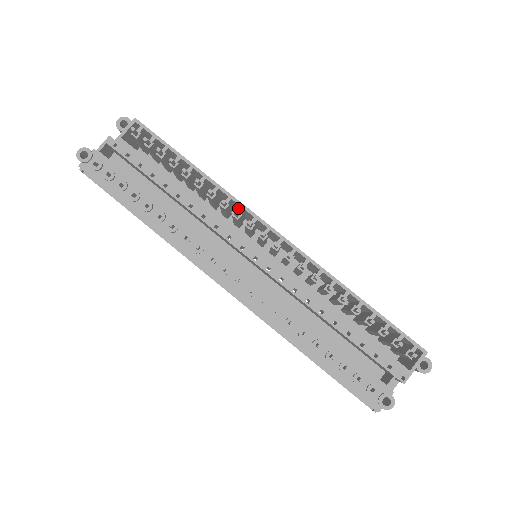
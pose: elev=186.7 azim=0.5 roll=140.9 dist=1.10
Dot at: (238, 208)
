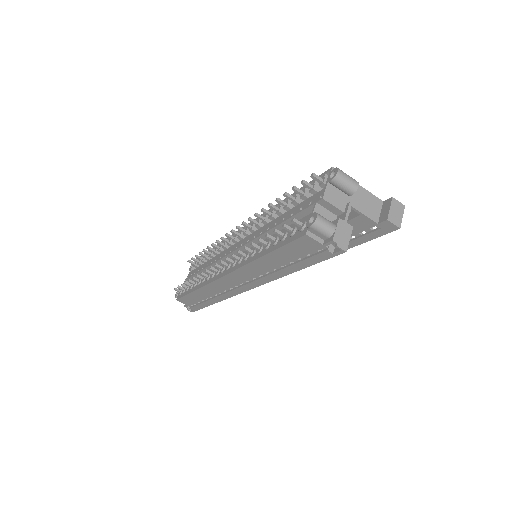
Dot at: occluded
